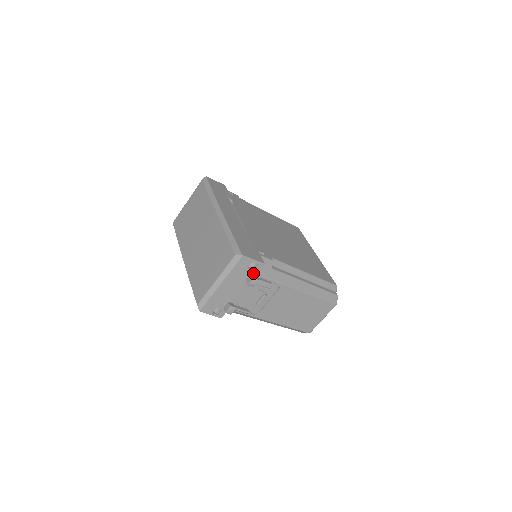
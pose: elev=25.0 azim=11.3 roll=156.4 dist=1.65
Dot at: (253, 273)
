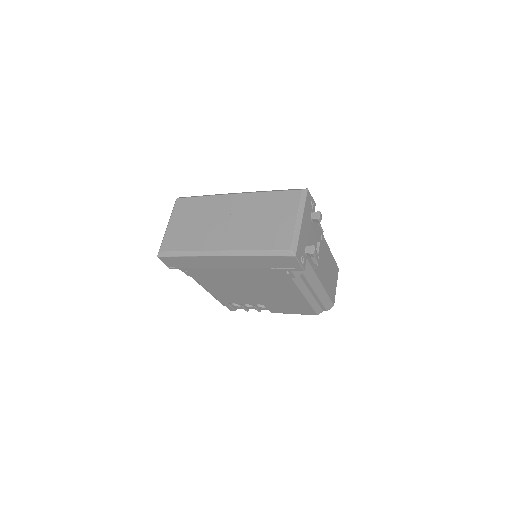
Dot at: (312, 213)
